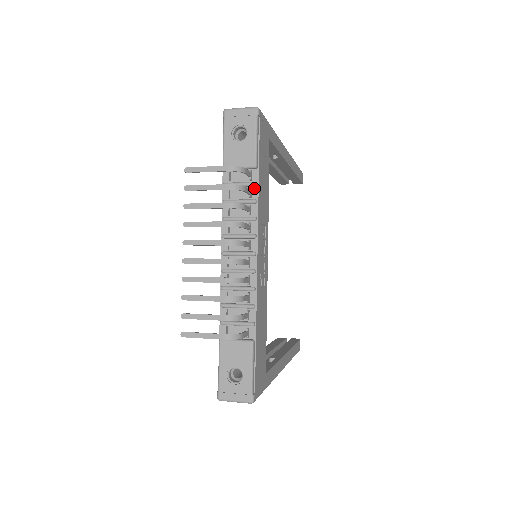
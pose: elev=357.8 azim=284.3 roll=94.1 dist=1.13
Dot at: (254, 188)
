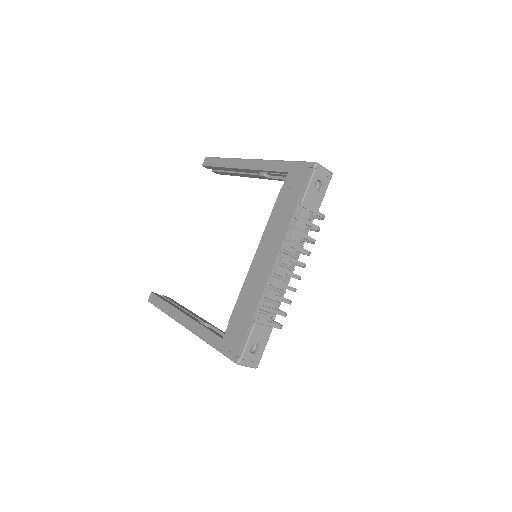
Dot at: occluded
